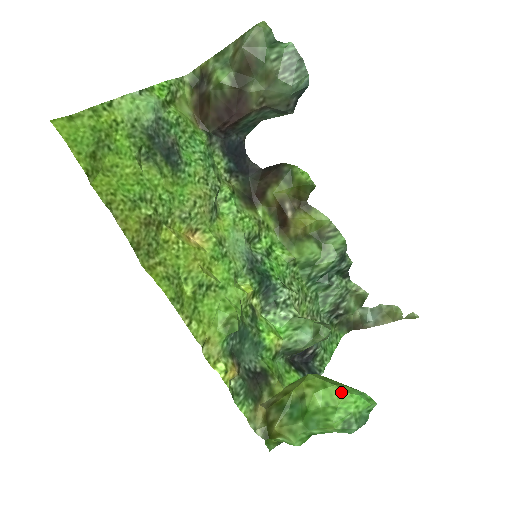
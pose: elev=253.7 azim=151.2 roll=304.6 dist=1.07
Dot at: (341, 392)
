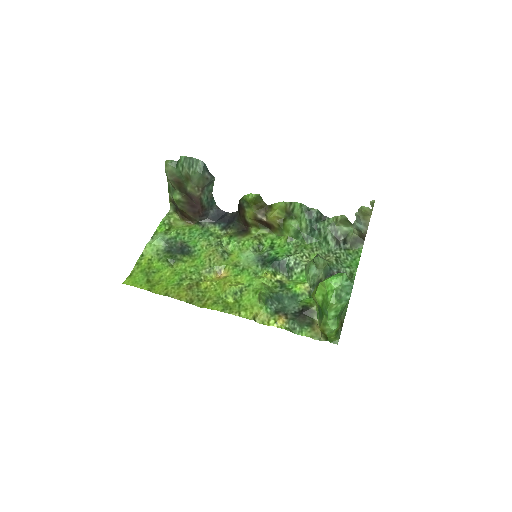
Dot at: (323, 284)
